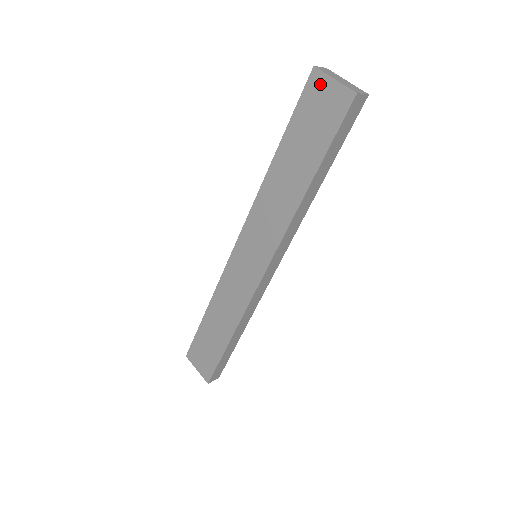
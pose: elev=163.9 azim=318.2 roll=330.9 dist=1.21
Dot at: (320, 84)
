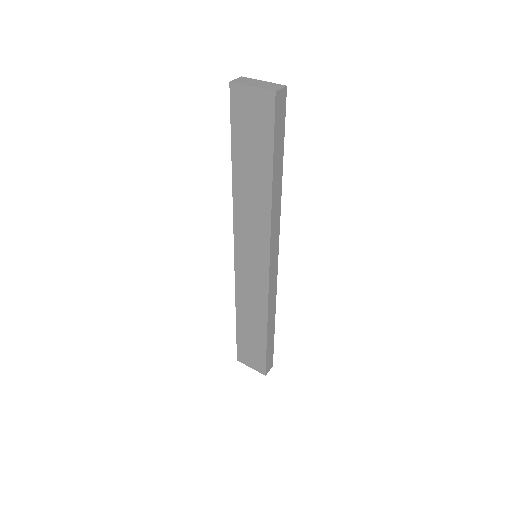
Dot at: (242, 95)
